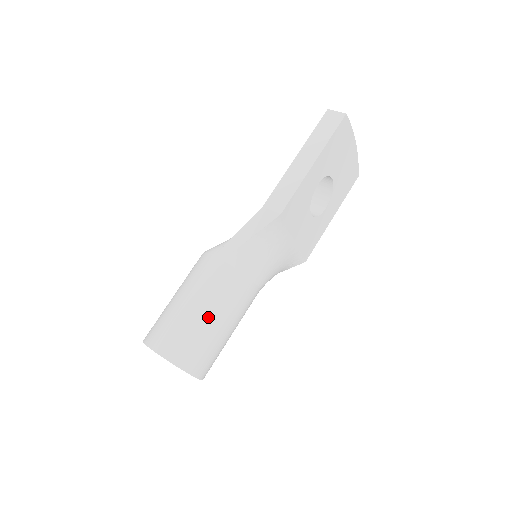
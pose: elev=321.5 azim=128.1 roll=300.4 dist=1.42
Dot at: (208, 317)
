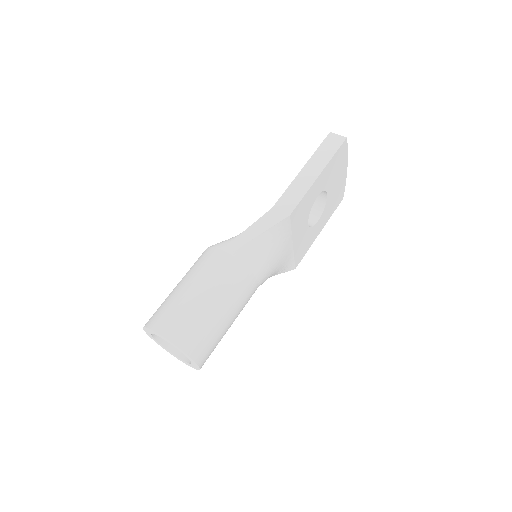
Dot at: (214, 305)
